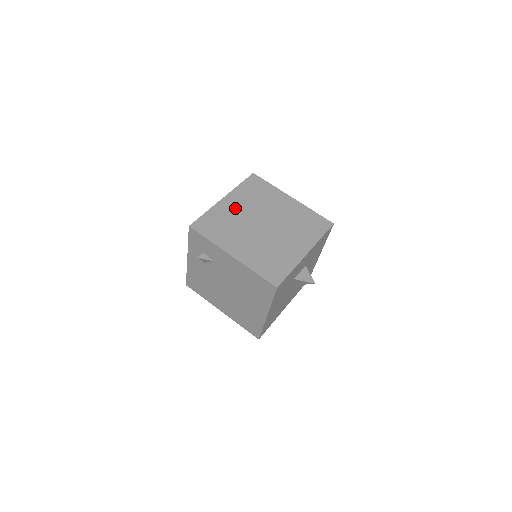
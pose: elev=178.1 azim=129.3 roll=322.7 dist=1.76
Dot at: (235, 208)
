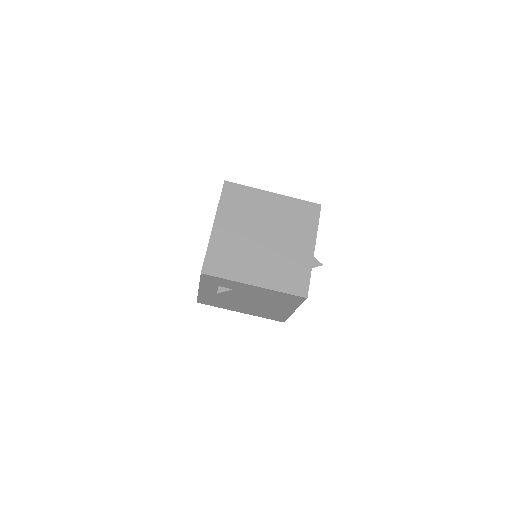
Dot at: (230, 231)
